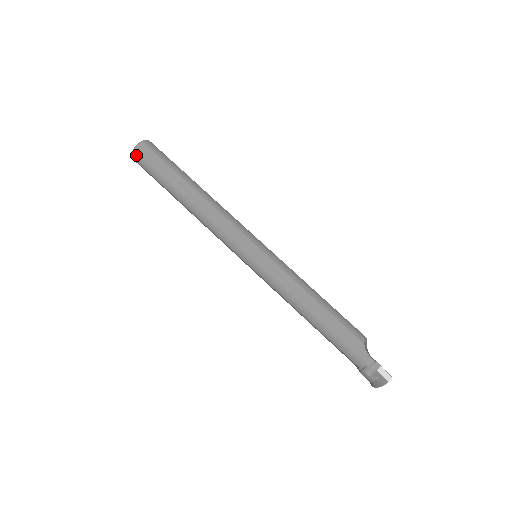
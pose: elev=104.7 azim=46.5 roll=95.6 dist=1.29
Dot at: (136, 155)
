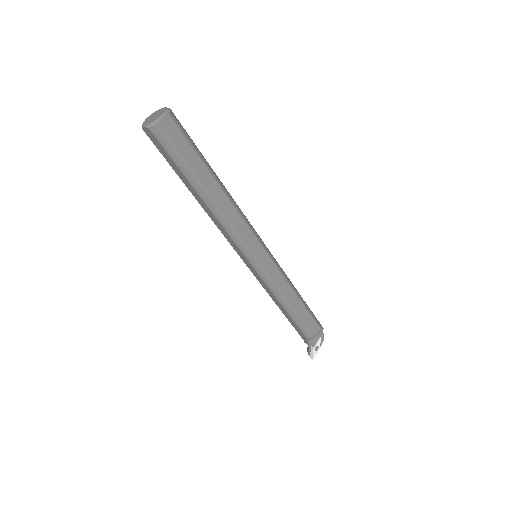
Dot at: (146, 133)
